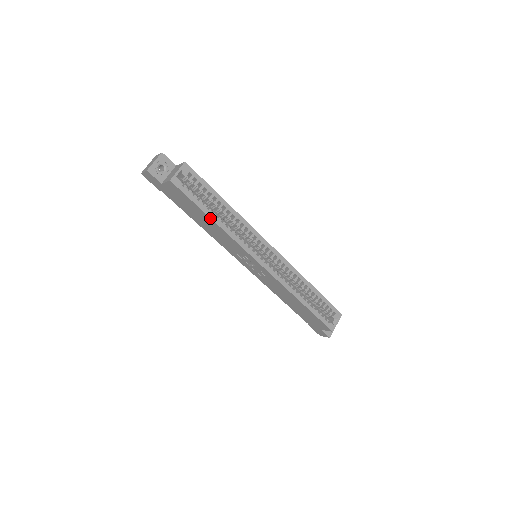
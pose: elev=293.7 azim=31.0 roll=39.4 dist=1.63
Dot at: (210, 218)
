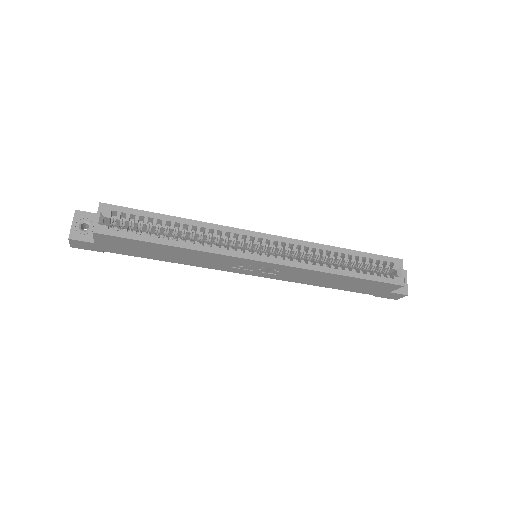
Dot at: (167, 246)
